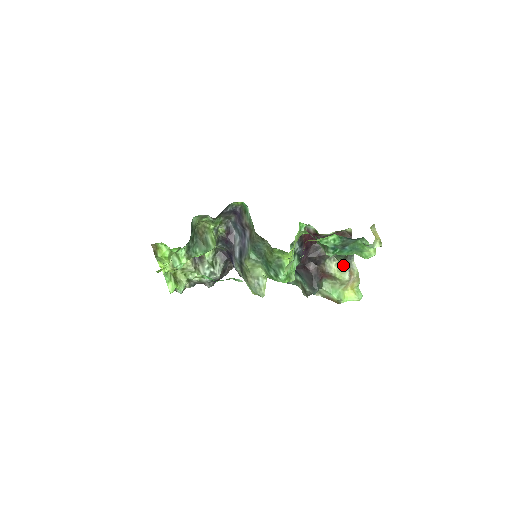
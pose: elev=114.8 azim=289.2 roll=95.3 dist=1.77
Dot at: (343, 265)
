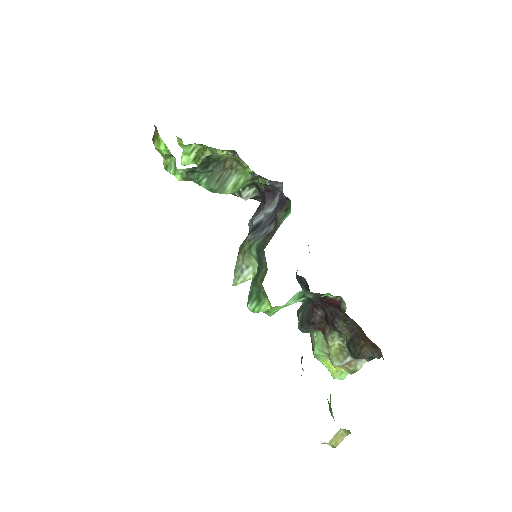
Dot at: (346, 354)
